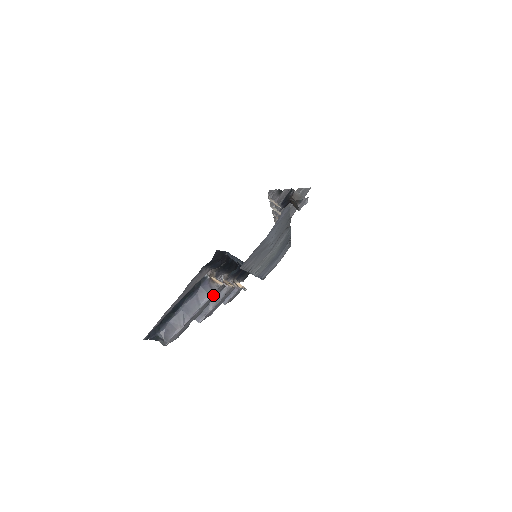
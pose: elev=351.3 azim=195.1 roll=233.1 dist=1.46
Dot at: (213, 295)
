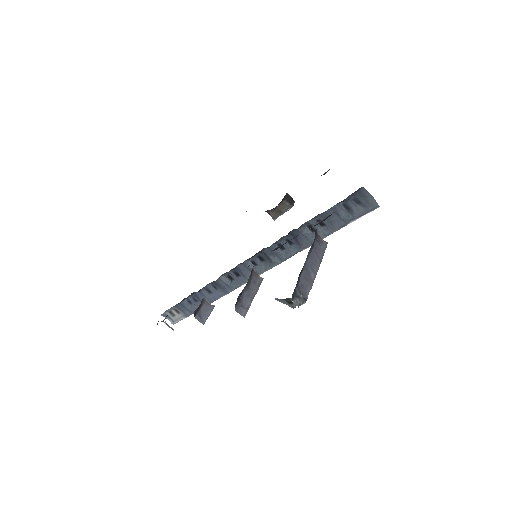
Dot at: occluded
